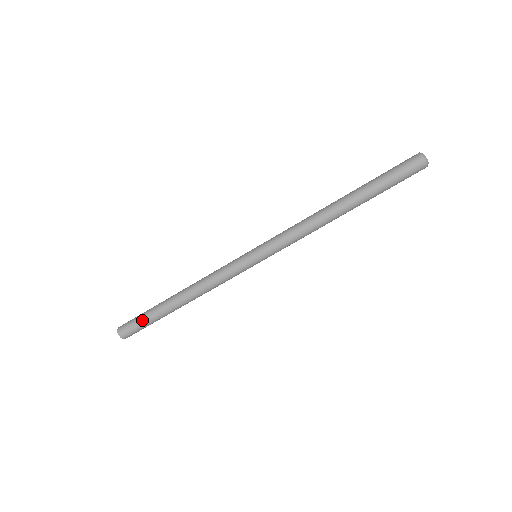
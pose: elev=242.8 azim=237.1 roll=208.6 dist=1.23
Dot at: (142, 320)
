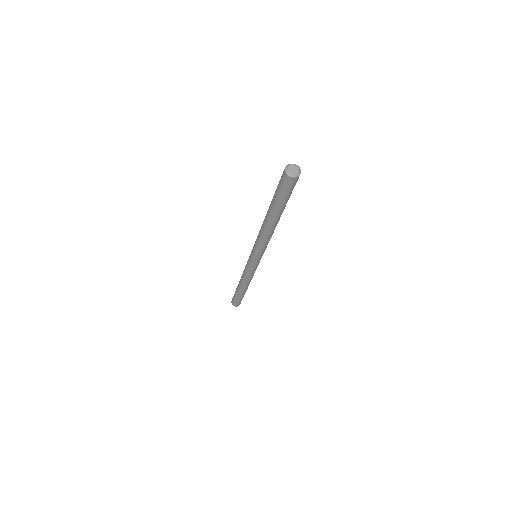
Dot at: (237, 299)
